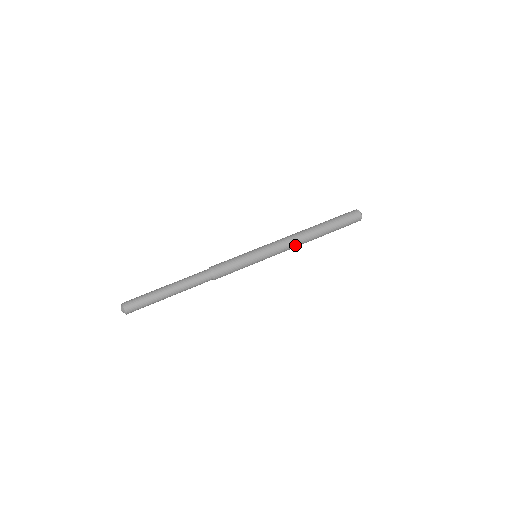
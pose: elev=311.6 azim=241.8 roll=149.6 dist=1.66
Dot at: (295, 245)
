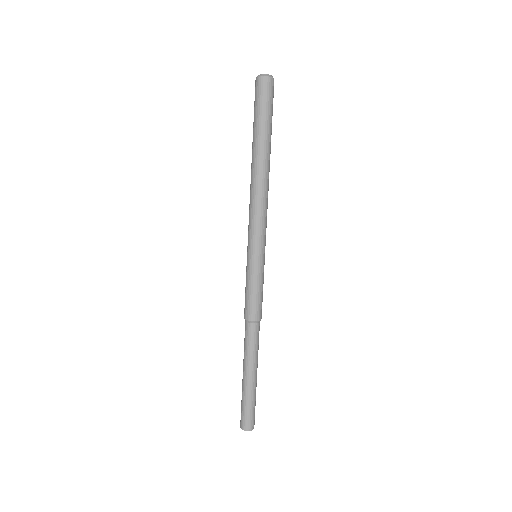
Dot at: (263, 199)
